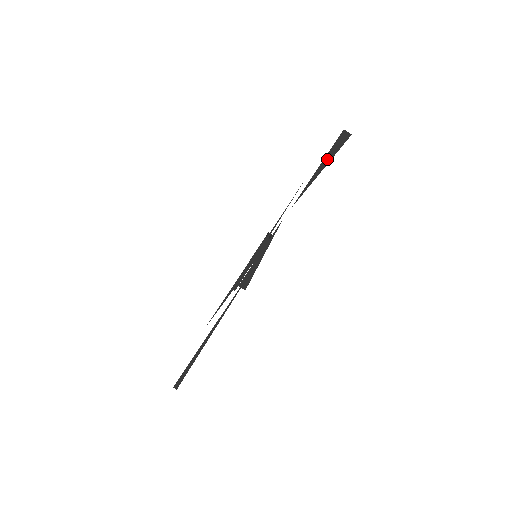
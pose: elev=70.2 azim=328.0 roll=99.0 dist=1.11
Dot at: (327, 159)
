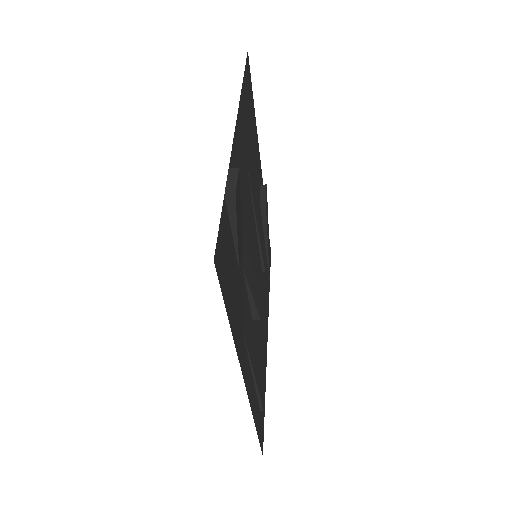
Dot at: (233, 223)
